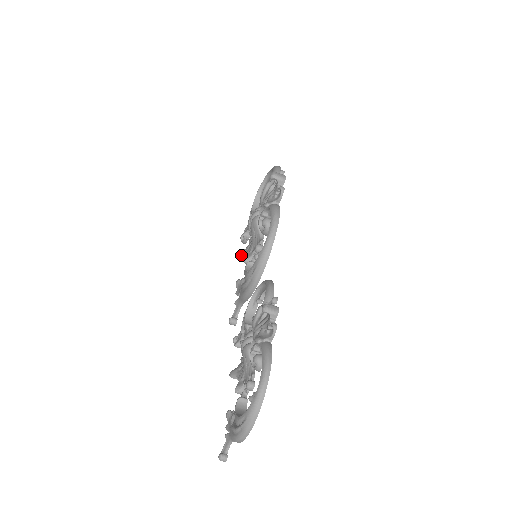
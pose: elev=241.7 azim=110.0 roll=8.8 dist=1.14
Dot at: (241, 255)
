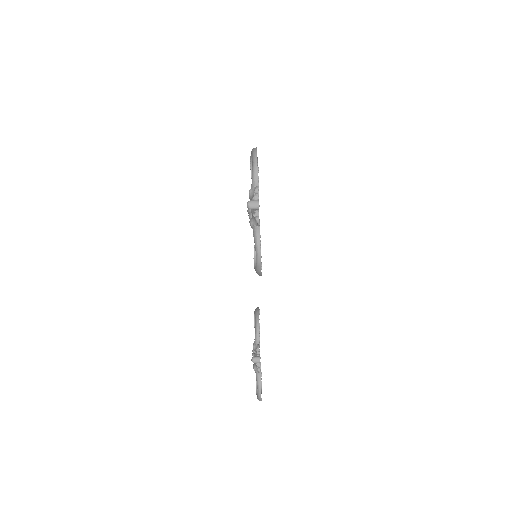
Dot at: occluded
